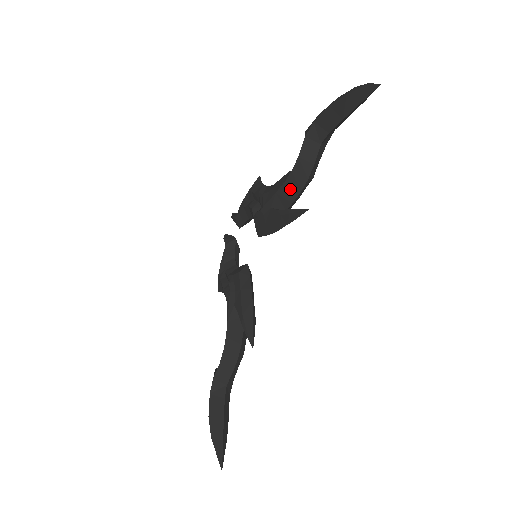
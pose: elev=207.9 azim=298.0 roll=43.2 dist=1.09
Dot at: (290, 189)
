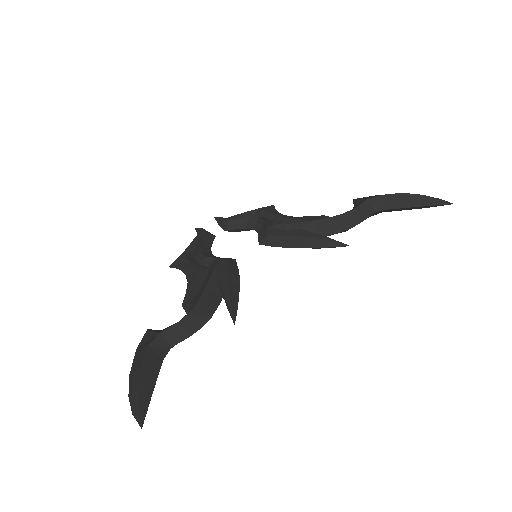
Dot at: (332, 225)
